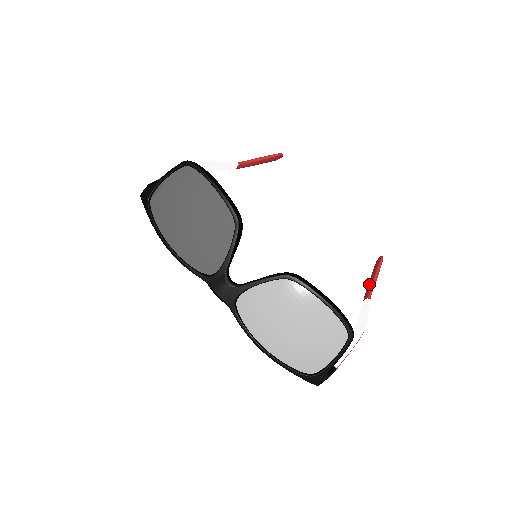
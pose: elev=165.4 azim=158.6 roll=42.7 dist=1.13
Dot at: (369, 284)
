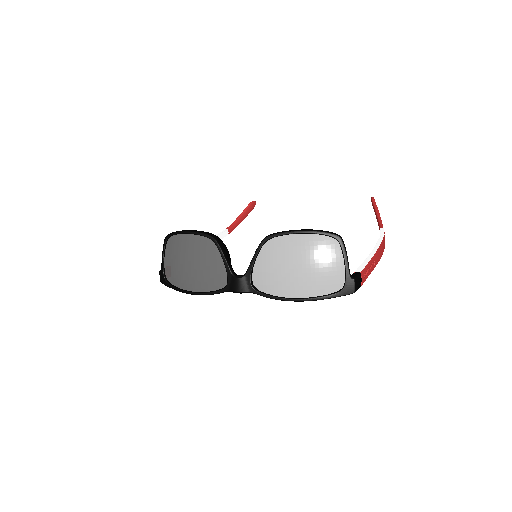
Dot at: occluded
